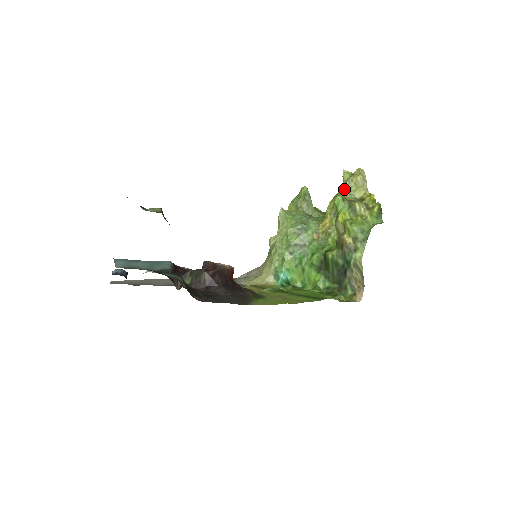
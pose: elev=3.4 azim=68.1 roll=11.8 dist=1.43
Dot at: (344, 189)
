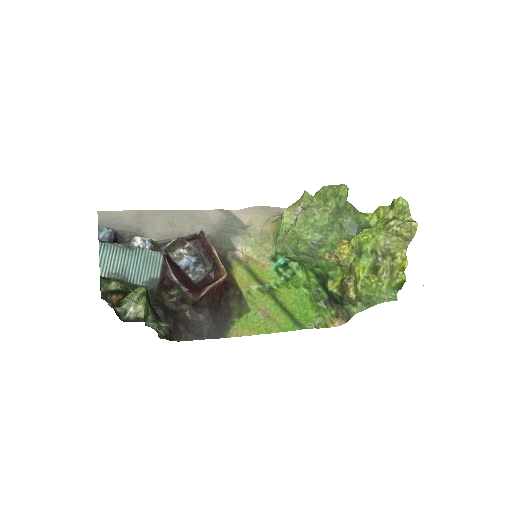
Dot at: (382, 234)
